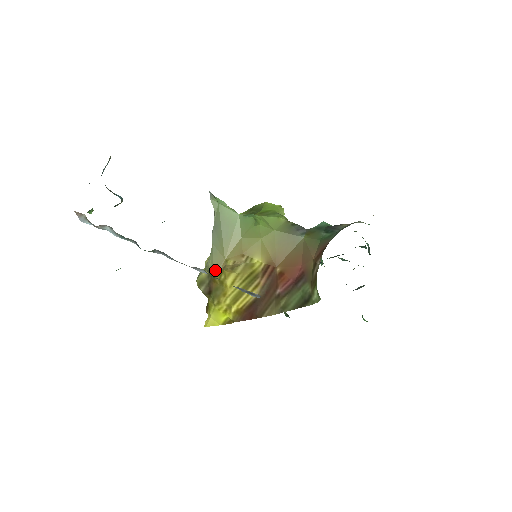
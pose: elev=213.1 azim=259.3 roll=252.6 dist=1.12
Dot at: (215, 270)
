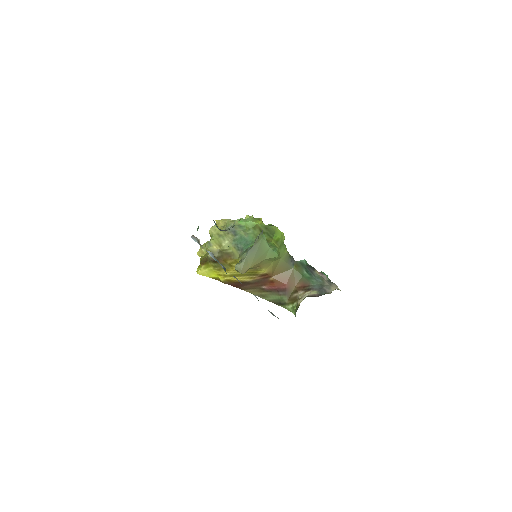
Dot at: (242, 272)
